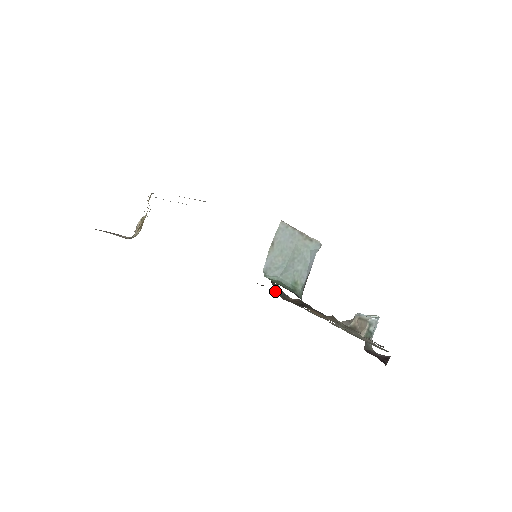
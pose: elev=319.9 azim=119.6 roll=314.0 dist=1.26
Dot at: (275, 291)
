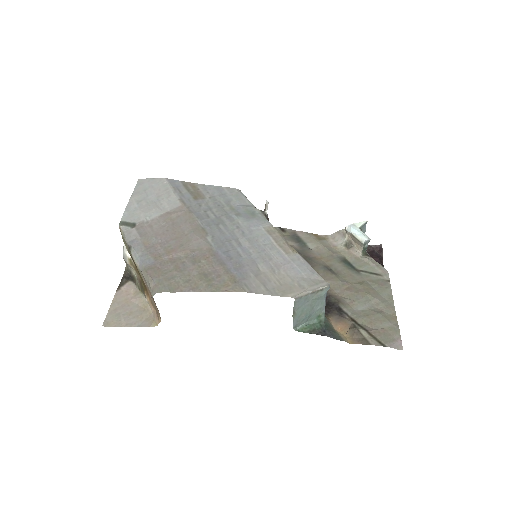
Dot at: occluded
